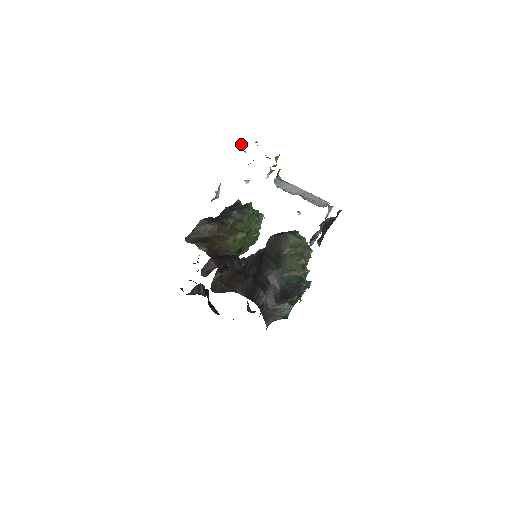
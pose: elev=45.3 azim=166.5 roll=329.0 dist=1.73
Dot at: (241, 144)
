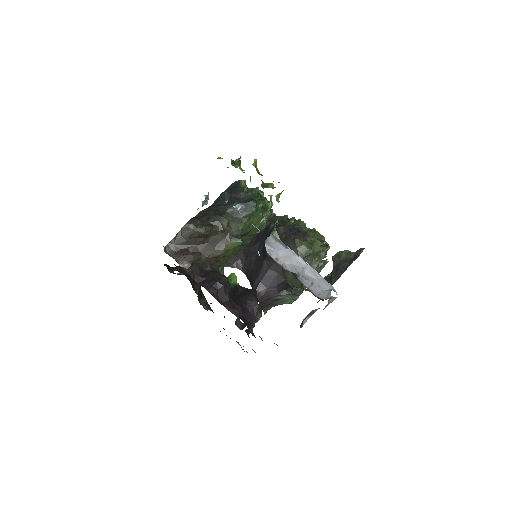
Dot at: (233, 162)
